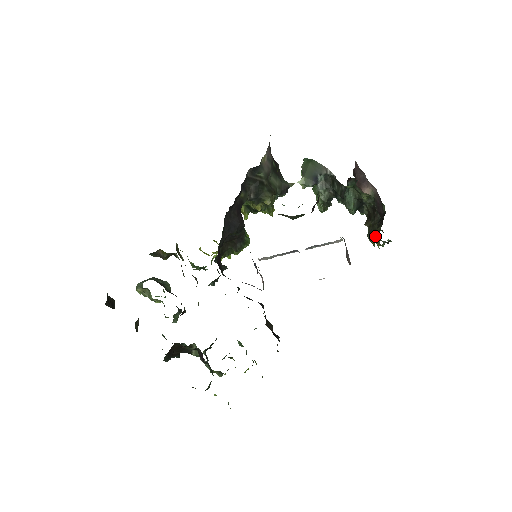
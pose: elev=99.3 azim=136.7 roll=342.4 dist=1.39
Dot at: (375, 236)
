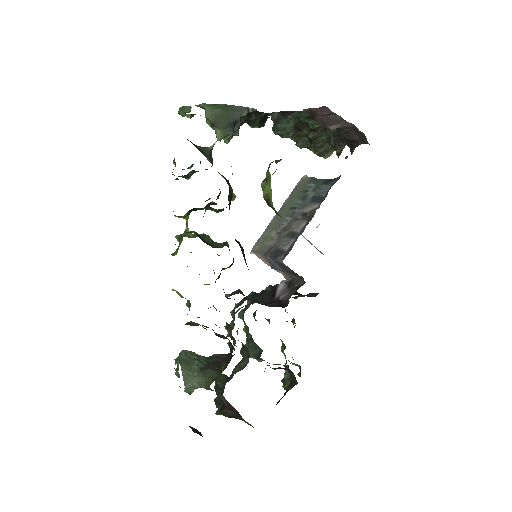
Dot at: (329, 152)
